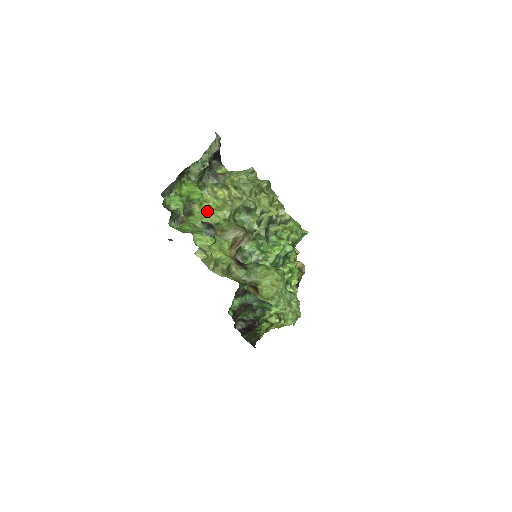
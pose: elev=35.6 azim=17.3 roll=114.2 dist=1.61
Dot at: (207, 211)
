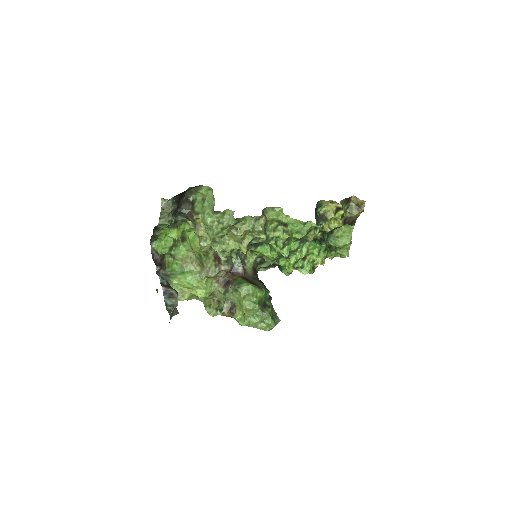
Dot at: (192, 242)
